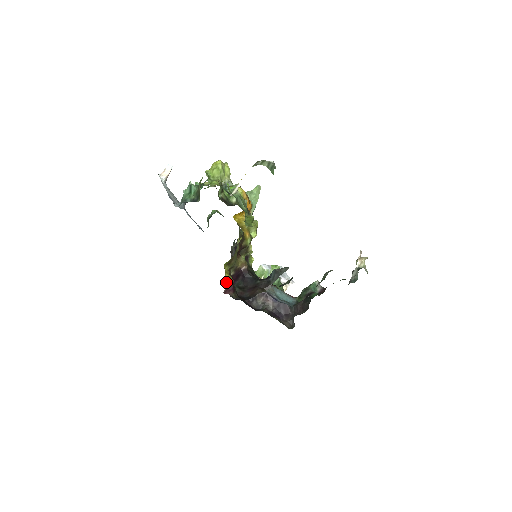
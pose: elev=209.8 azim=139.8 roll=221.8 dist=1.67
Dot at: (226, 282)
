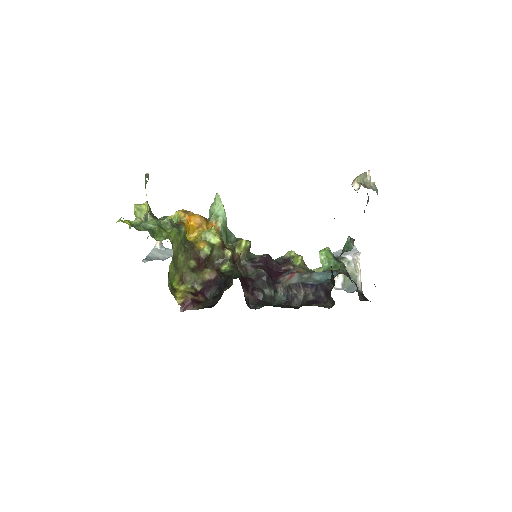
Dot at: (177, 301)
